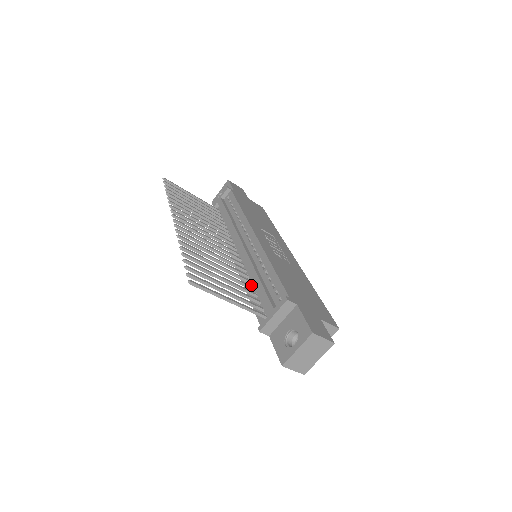
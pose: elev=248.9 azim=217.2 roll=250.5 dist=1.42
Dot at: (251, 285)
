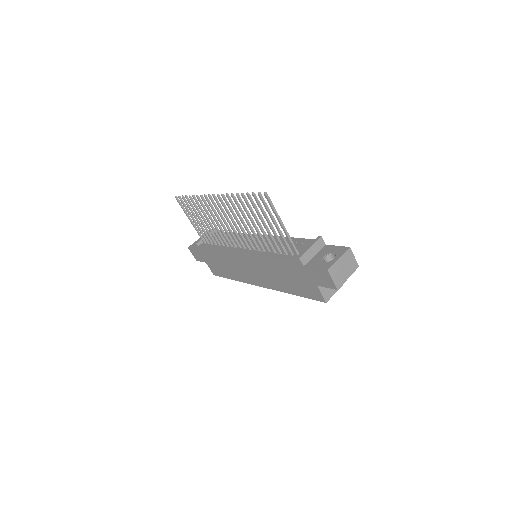
Dot at: (271, 252)
